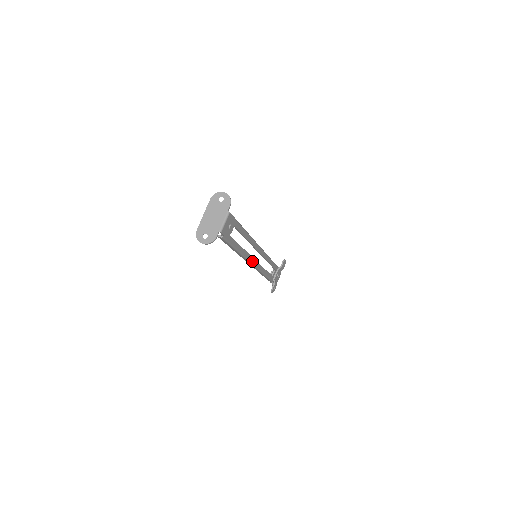
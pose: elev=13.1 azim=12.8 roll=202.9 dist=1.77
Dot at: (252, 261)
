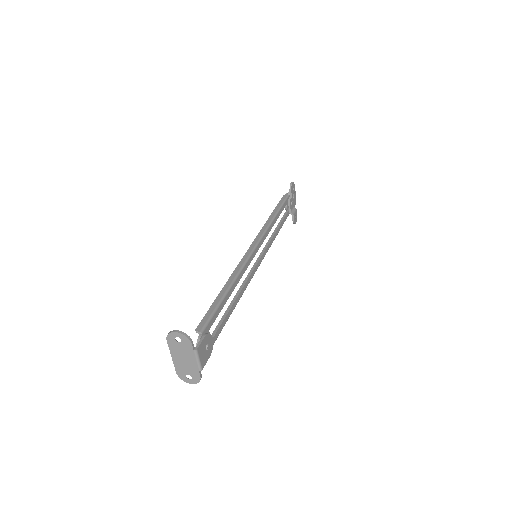
Dot at: (255, 271)
